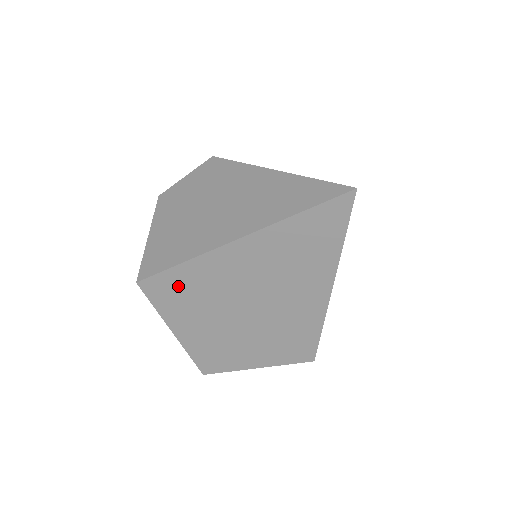
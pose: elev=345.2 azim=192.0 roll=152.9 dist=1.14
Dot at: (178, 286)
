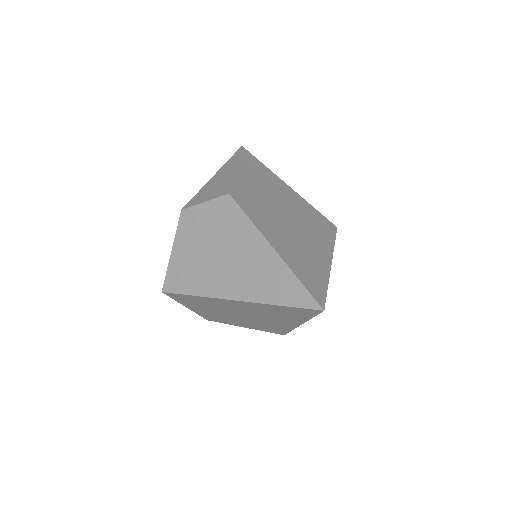
Dot at: (192, 300)
